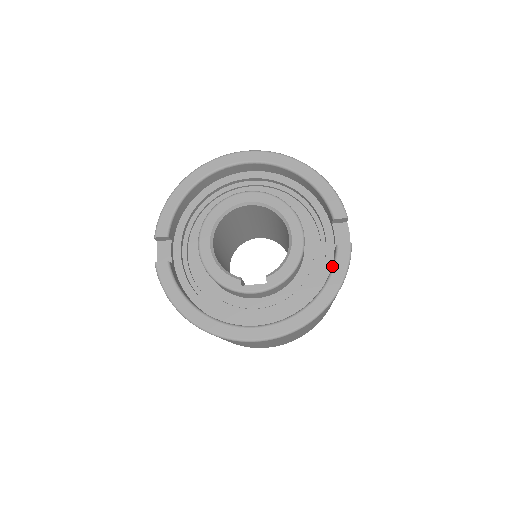
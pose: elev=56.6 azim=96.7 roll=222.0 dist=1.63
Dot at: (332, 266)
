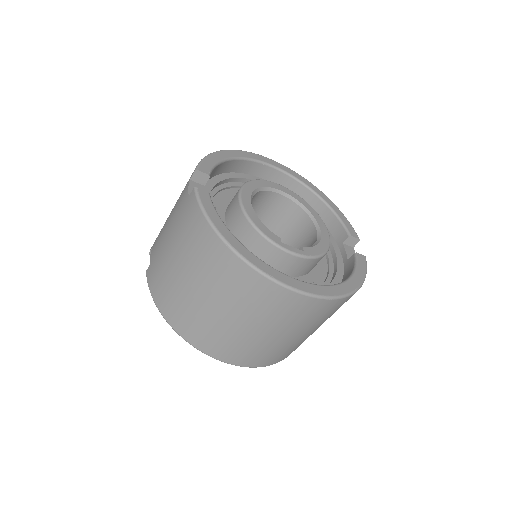
Dot at: (354, 265)
